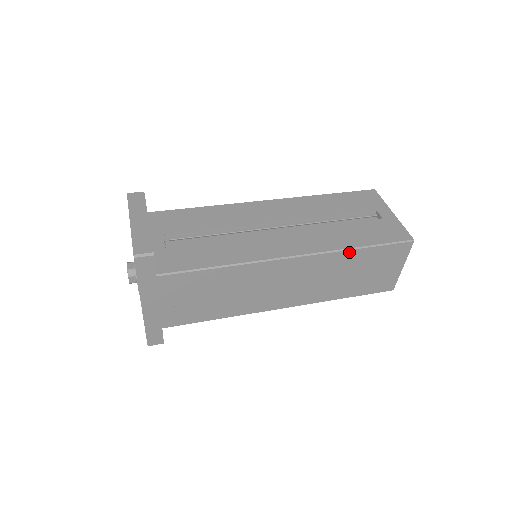
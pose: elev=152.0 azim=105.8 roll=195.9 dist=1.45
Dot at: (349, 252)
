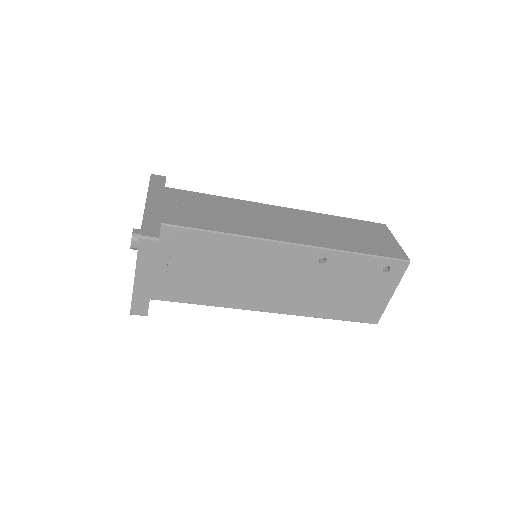
Dot at: (330, 216)
